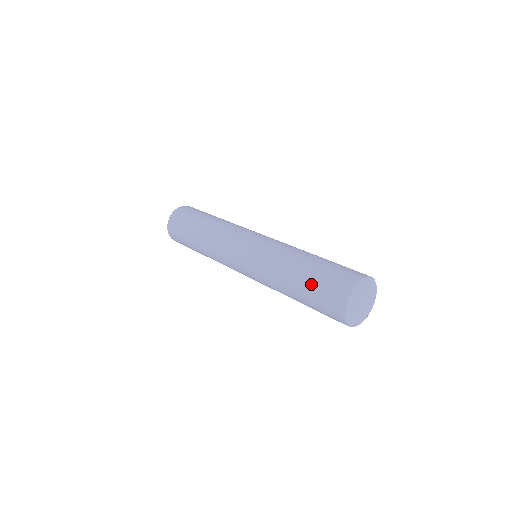
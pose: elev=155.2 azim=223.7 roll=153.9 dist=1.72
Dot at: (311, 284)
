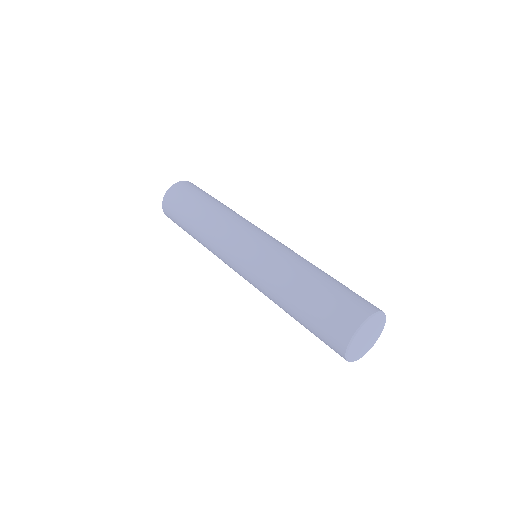
Dot at: (309, 330)
